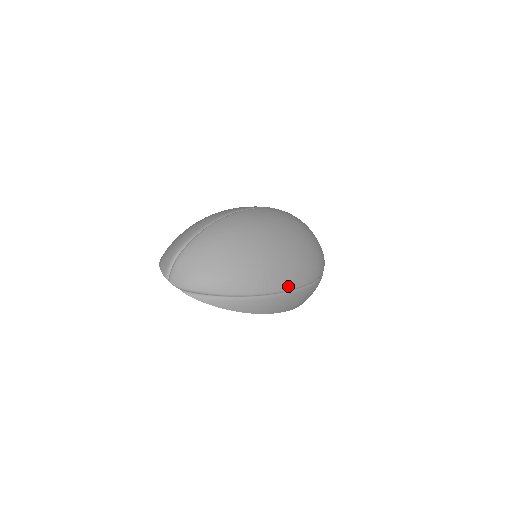
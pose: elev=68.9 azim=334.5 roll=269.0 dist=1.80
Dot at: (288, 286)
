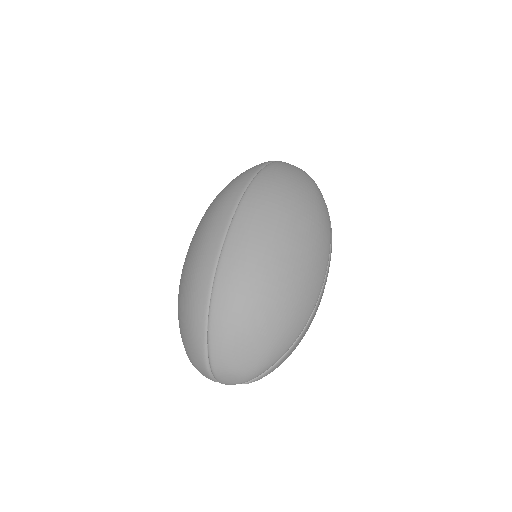
Dot at: (319, 288)
